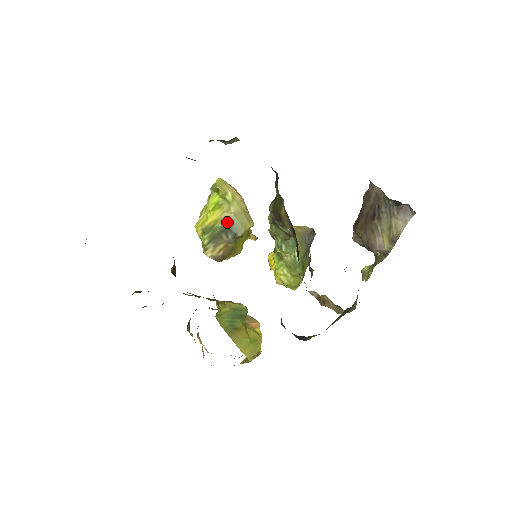
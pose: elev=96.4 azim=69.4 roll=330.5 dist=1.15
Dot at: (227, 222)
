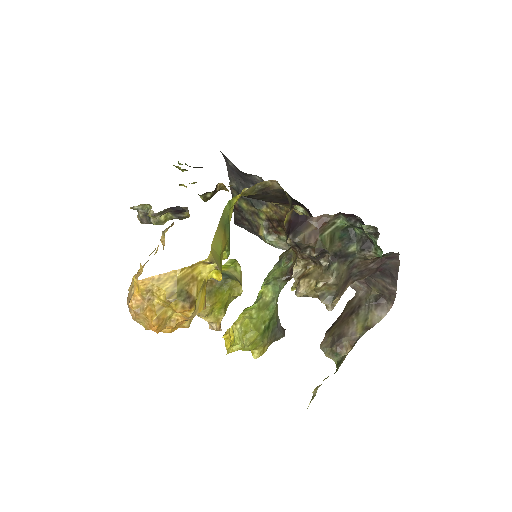
Dot at: (226, 273)
